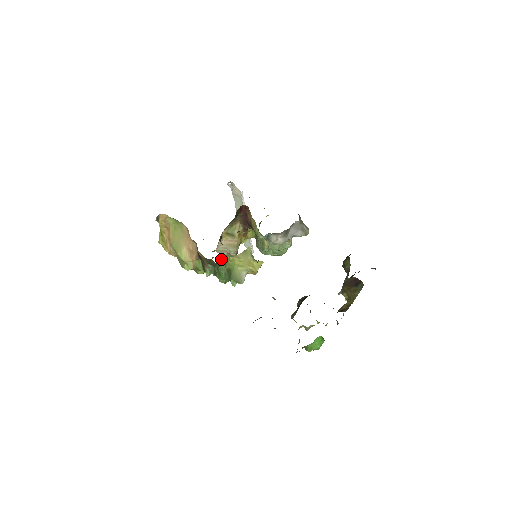
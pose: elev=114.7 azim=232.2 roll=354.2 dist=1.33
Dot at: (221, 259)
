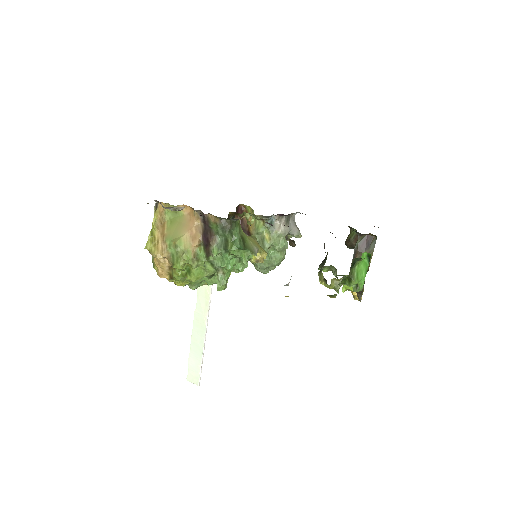
Dot at: occluded
